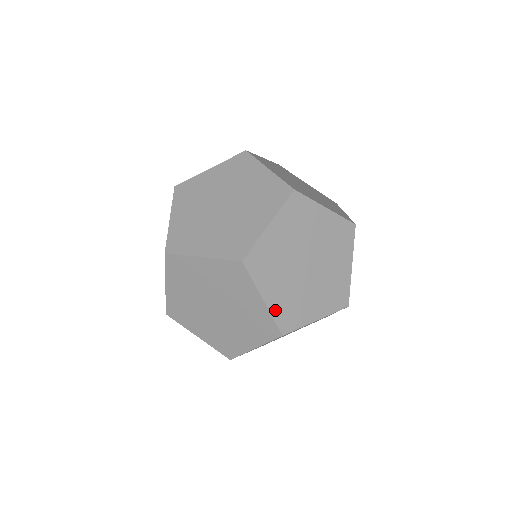
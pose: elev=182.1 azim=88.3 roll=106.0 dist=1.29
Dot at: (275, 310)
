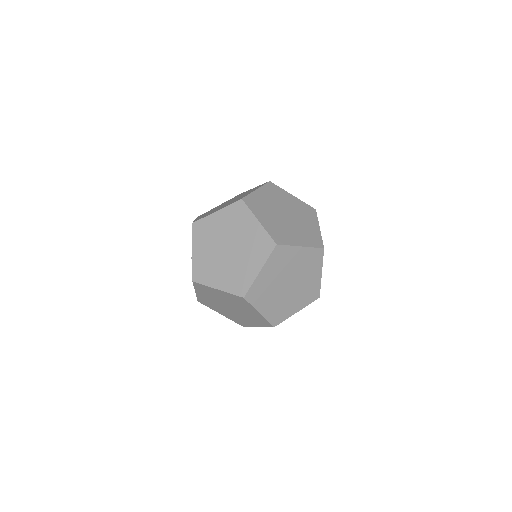
Dot at: (268, 316)
